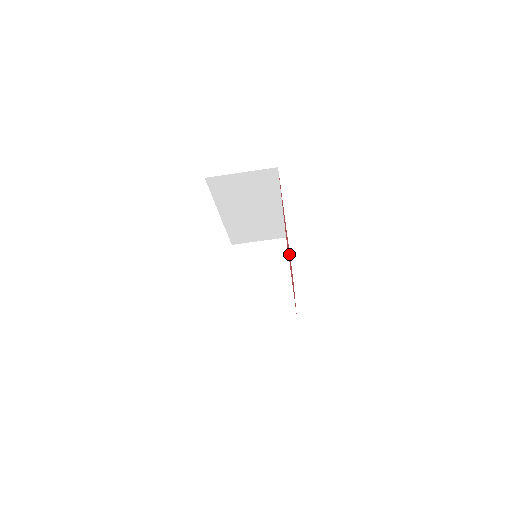
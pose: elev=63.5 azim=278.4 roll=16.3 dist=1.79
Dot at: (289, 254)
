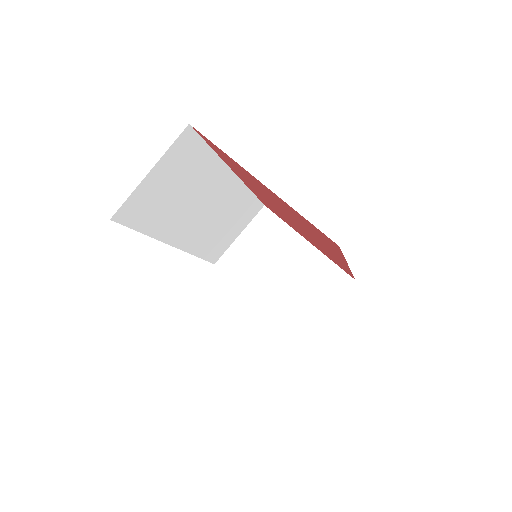
Dot at: occluded
